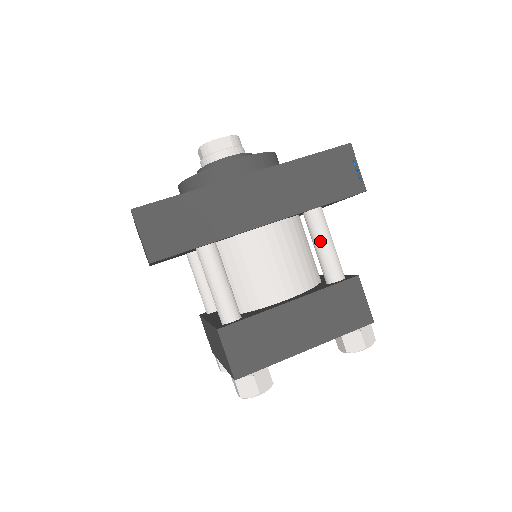
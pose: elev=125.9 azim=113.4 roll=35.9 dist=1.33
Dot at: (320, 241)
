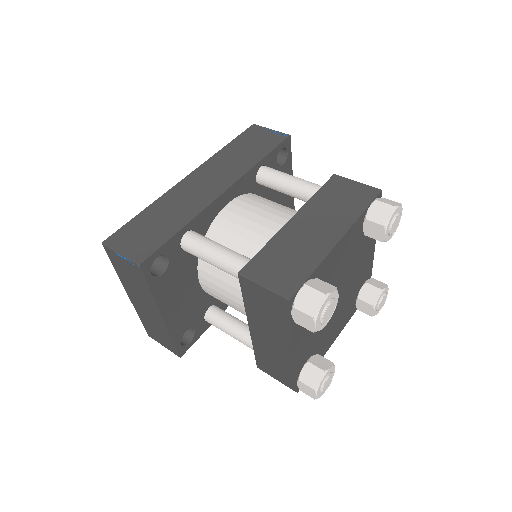
Dot at: (283, 181)
